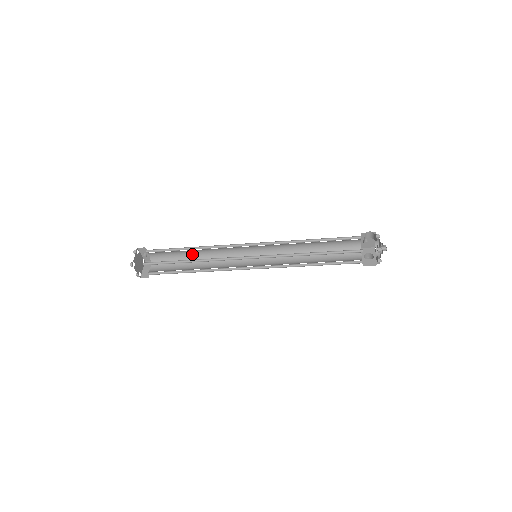
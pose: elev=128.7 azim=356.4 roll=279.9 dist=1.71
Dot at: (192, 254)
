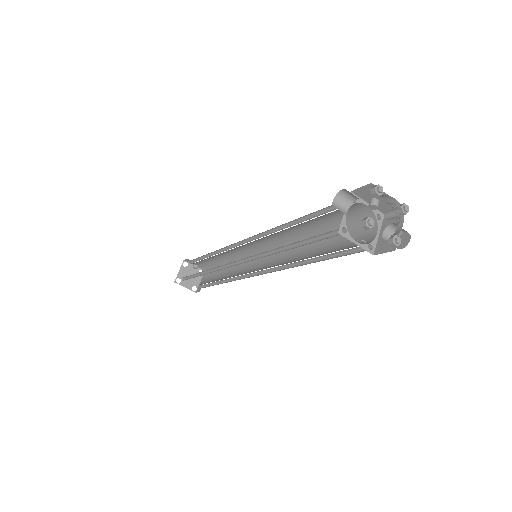
Dot at: (221, 259)
